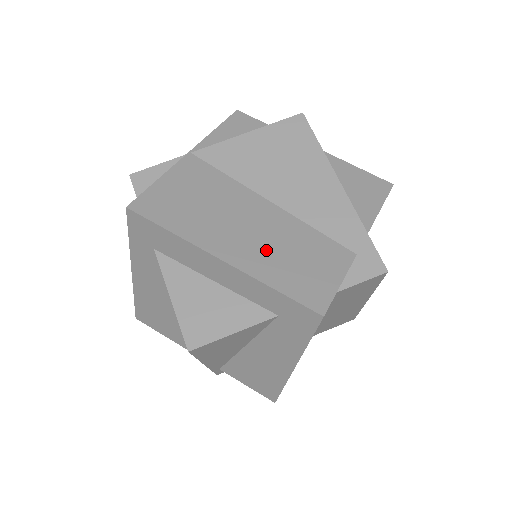
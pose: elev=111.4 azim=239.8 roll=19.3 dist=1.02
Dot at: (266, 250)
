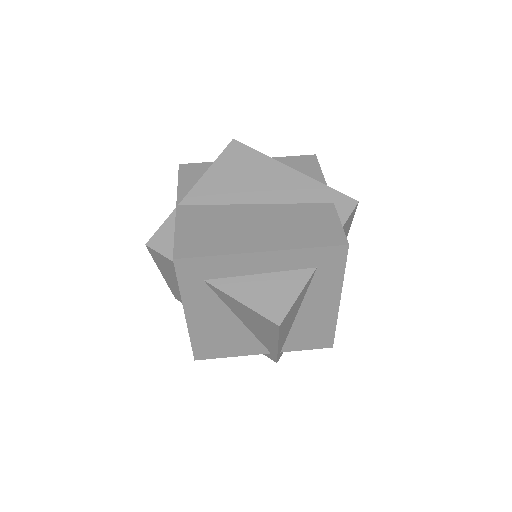
Dot at: (282, 231)
